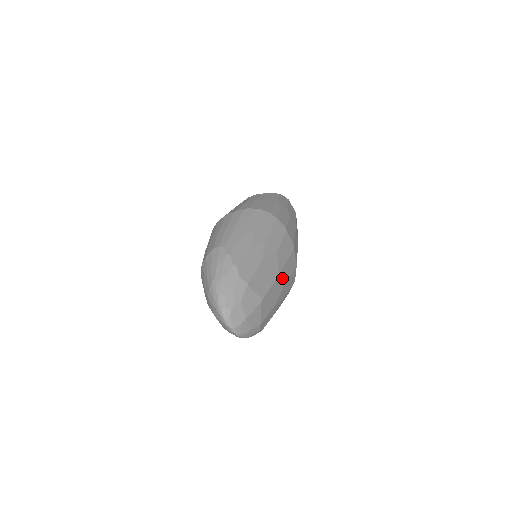
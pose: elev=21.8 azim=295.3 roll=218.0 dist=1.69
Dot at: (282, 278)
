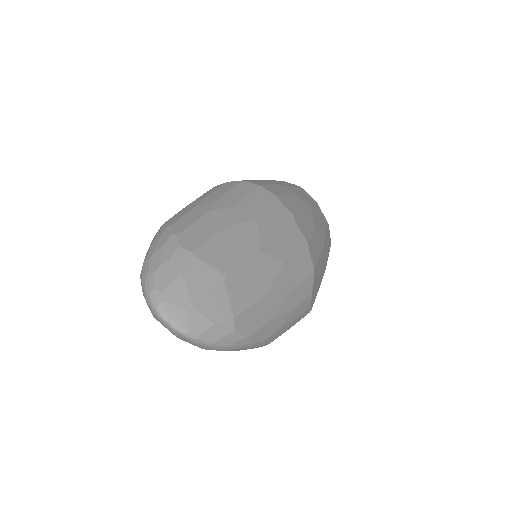
Dot at: (273, 254)
